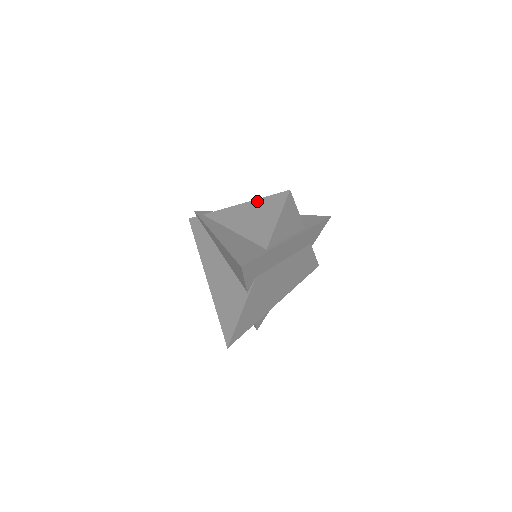
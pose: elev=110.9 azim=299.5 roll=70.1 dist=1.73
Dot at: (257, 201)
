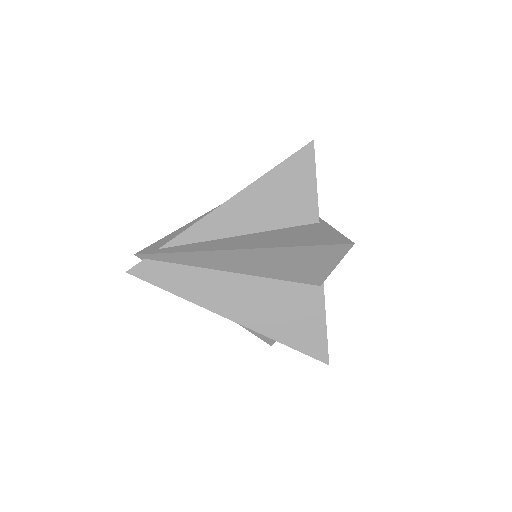
Dot at: (264, 178)
